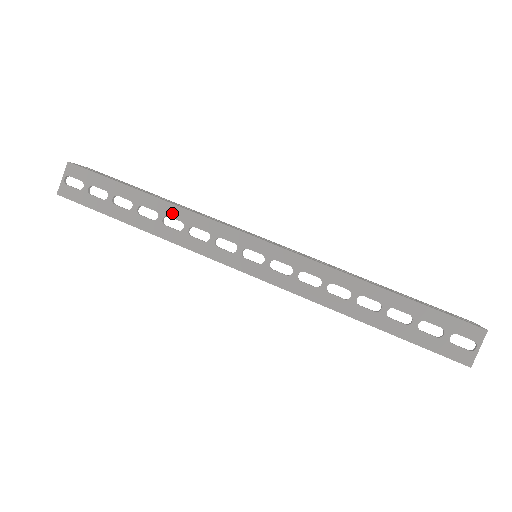
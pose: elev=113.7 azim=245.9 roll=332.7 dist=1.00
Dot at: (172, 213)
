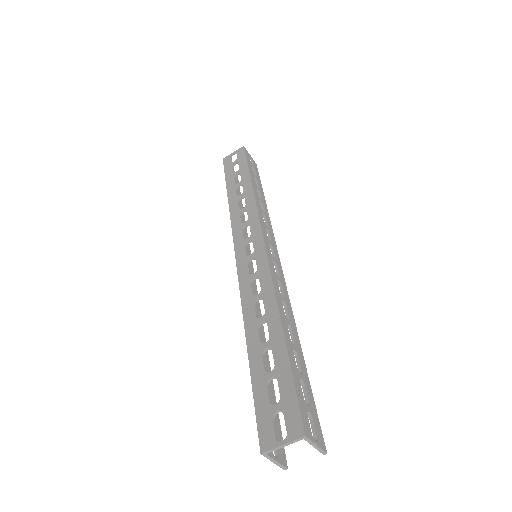
Dot at: (248, 197)
